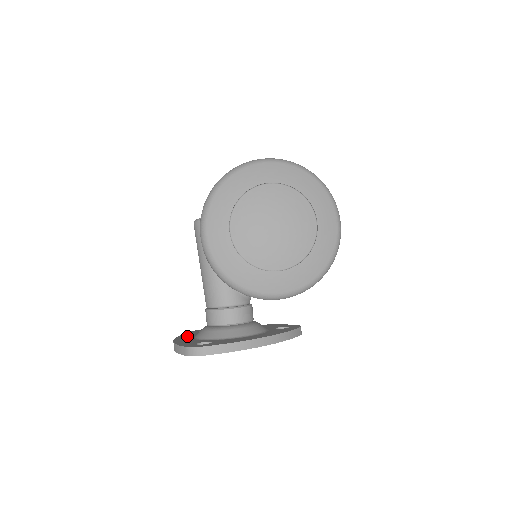
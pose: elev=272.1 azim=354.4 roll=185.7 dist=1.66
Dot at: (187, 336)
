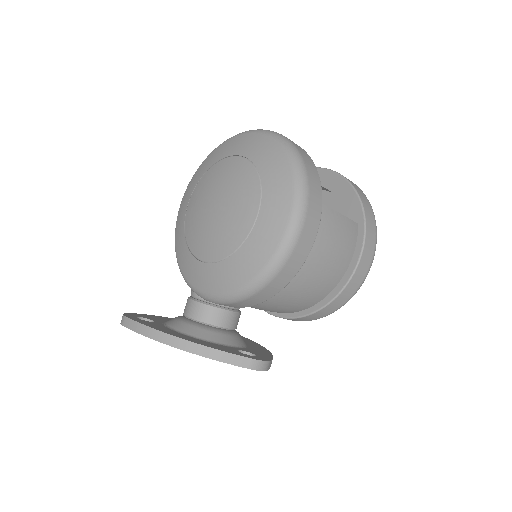
Dot at: occluded
